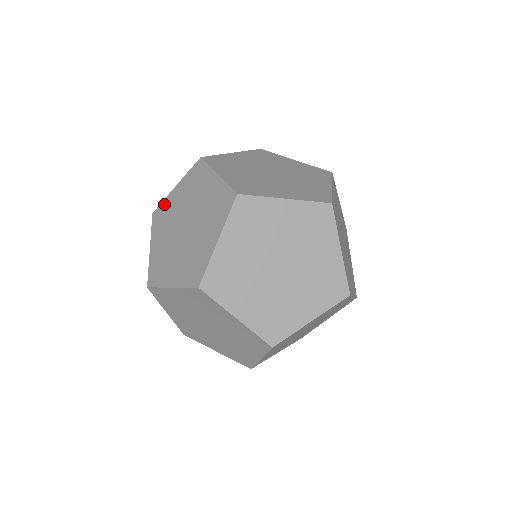
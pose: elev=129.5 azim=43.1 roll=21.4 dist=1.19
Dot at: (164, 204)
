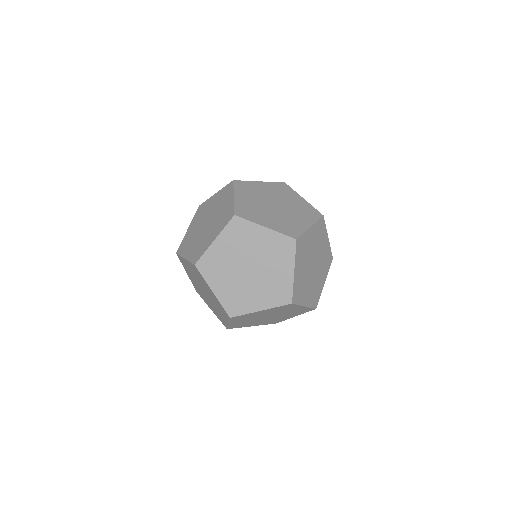
Dot at: (182, 260)
